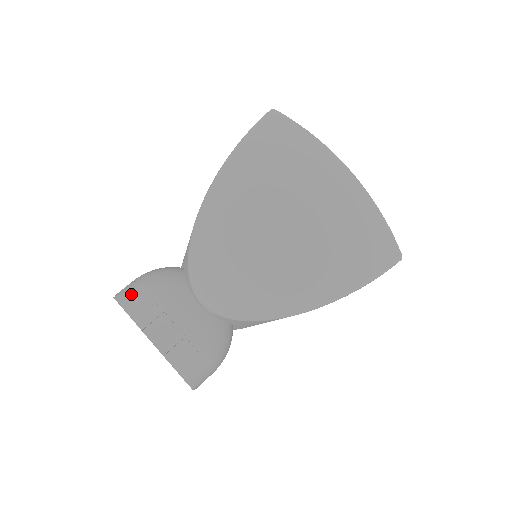
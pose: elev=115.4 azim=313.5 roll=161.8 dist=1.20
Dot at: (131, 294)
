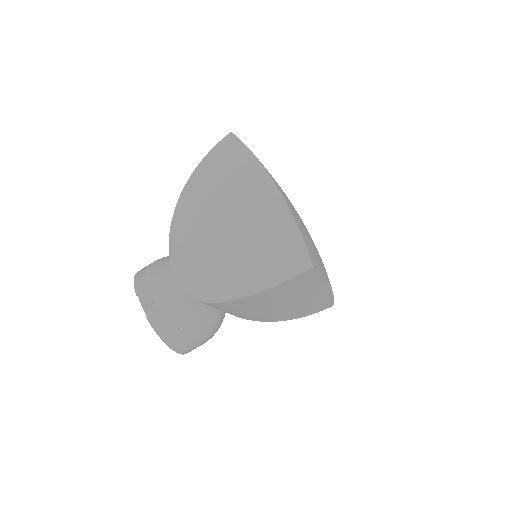
Dot at: (143, 270)
